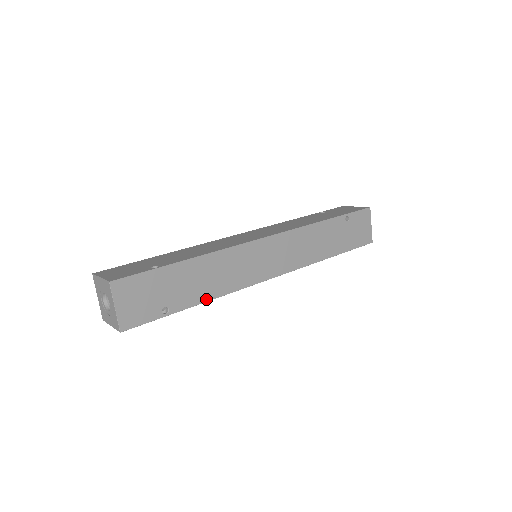
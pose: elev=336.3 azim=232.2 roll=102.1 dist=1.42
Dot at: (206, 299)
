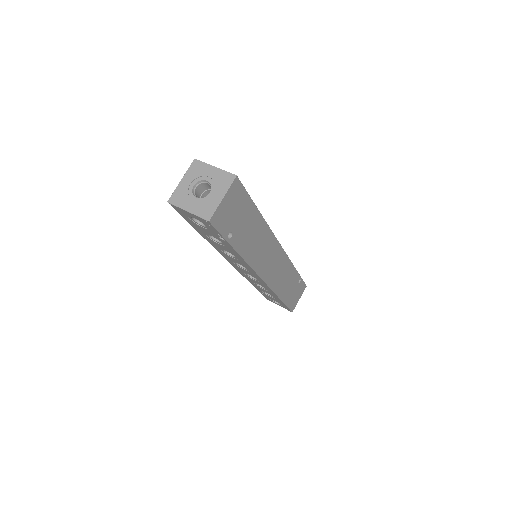
Dot at: (243, 254)
